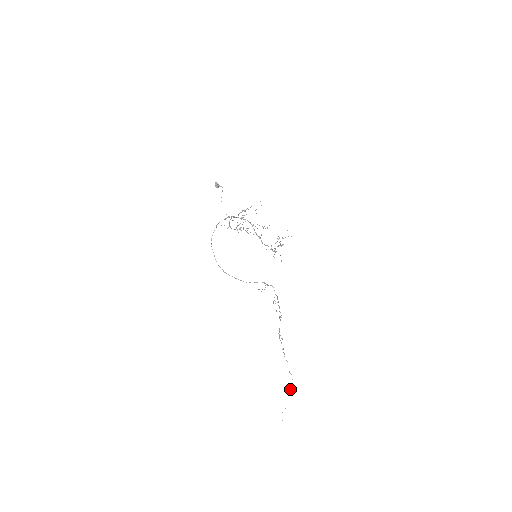
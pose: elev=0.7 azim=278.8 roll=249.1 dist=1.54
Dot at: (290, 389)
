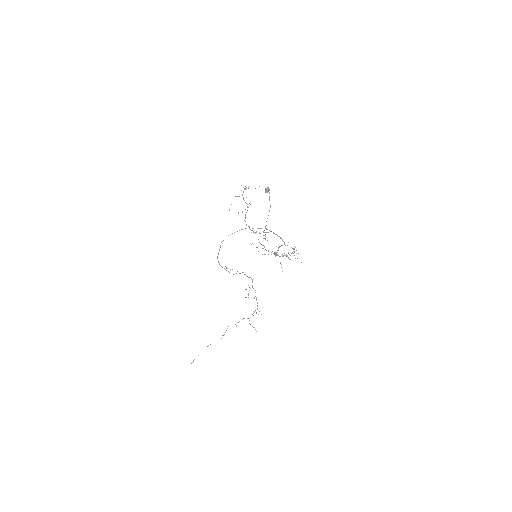
Dot at: occluded
